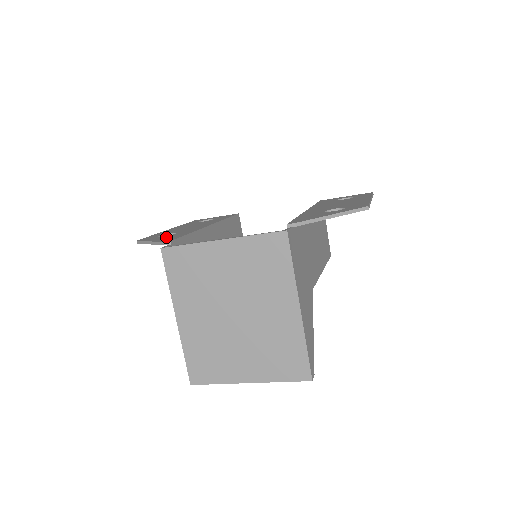
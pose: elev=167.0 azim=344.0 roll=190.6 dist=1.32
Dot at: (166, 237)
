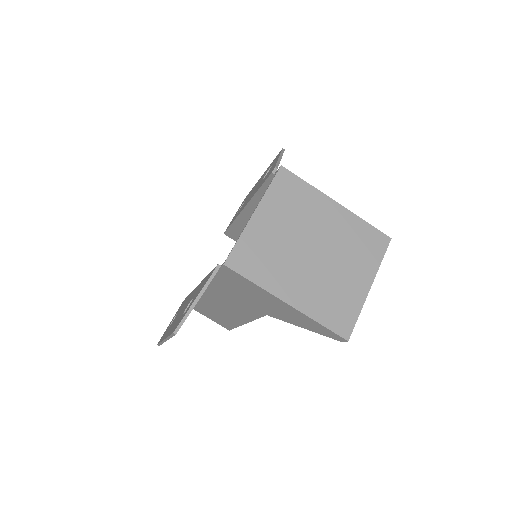
Dot at: occluded
